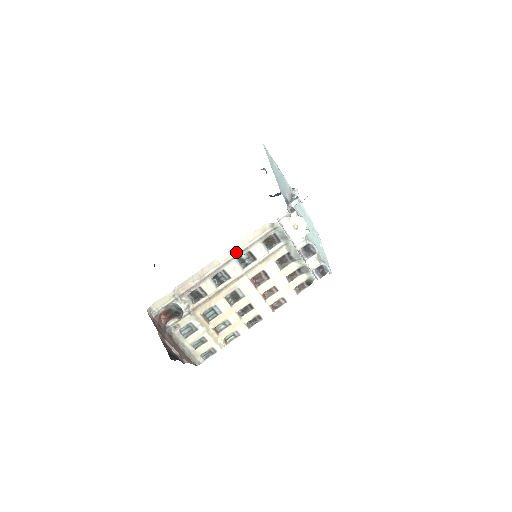
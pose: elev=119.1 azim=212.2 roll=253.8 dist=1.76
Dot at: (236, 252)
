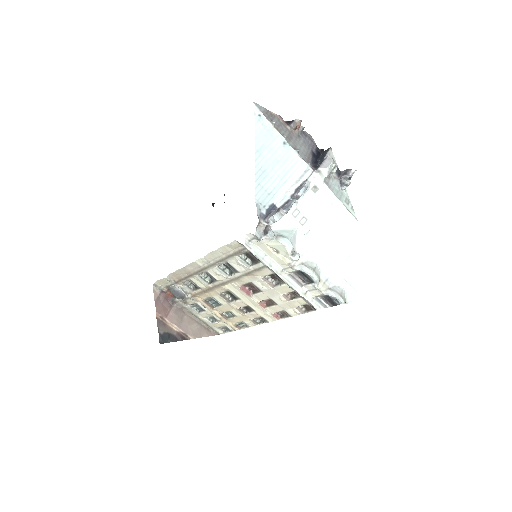
Dot at: (213, 260)
